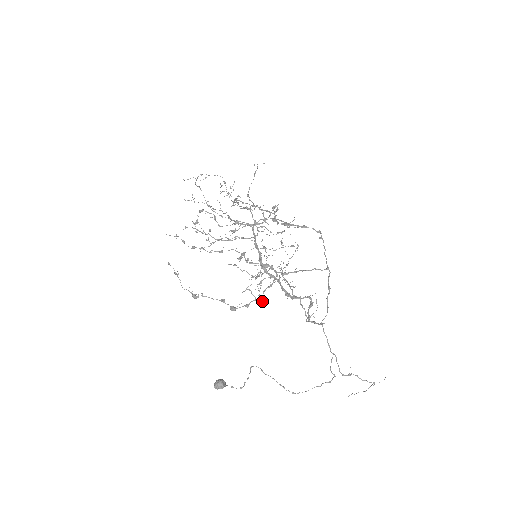
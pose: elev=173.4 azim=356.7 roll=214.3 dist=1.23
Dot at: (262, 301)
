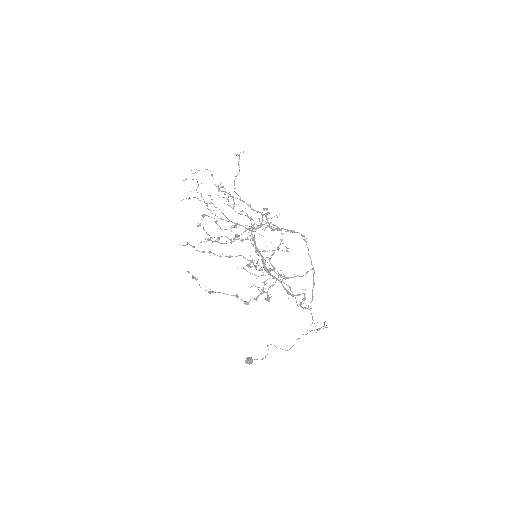
Dot at: (269, 297)
